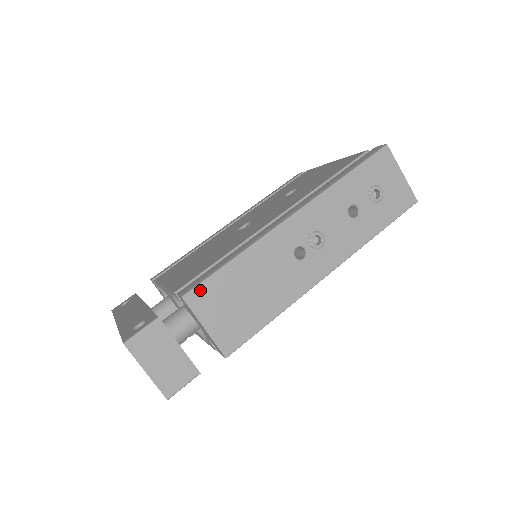
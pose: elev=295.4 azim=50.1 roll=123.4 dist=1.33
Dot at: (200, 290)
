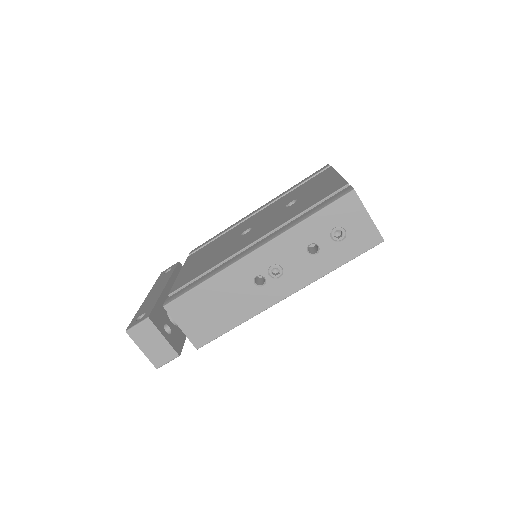
Dot at: (176, 303)
